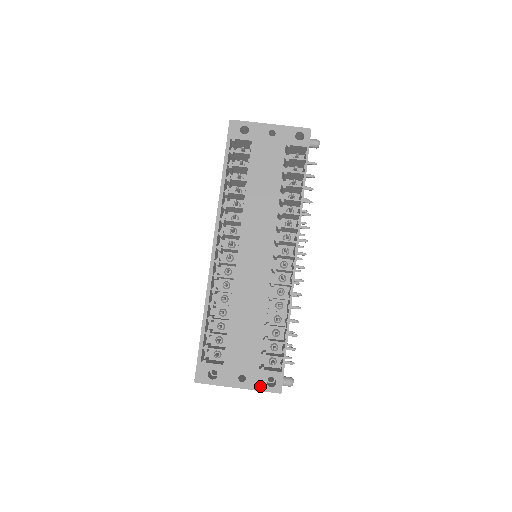
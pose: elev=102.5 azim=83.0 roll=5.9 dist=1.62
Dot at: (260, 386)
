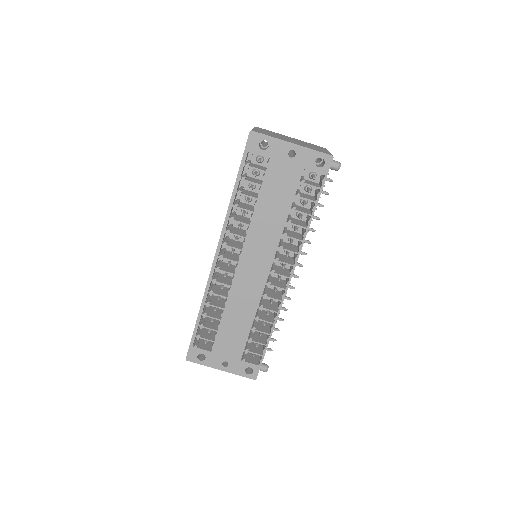
Dot at: (239, 372)
